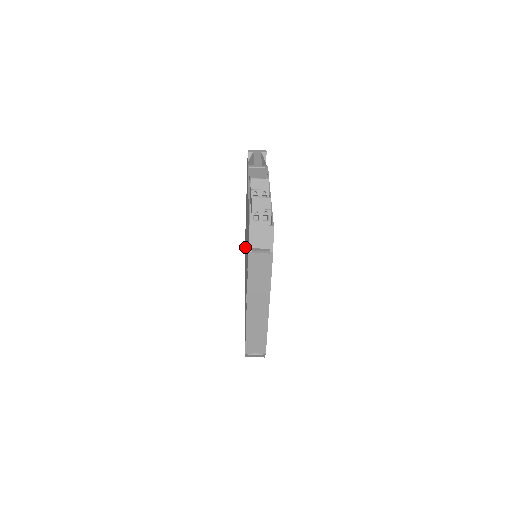
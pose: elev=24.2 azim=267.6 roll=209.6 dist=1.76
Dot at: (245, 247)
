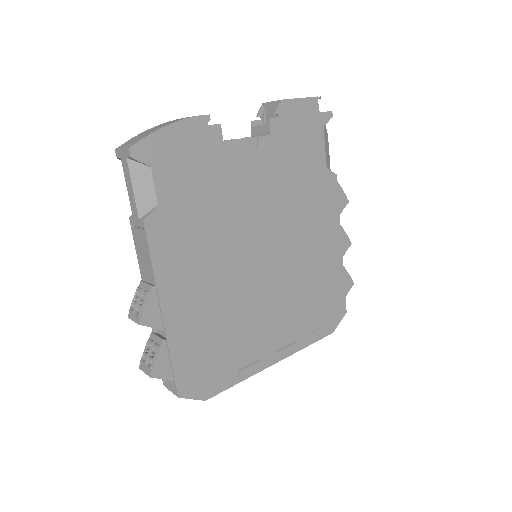
Dot at: occluded
